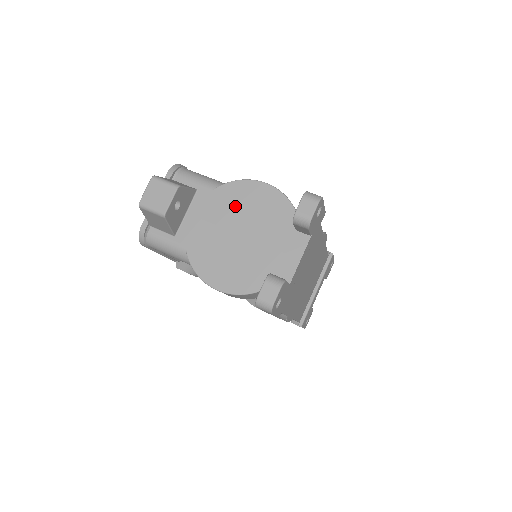
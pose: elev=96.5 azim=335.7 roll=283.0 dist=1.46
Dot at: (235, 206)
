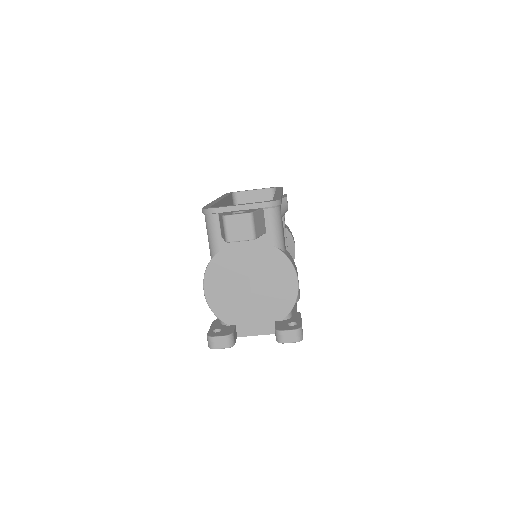
Dot at: (269, 270)
